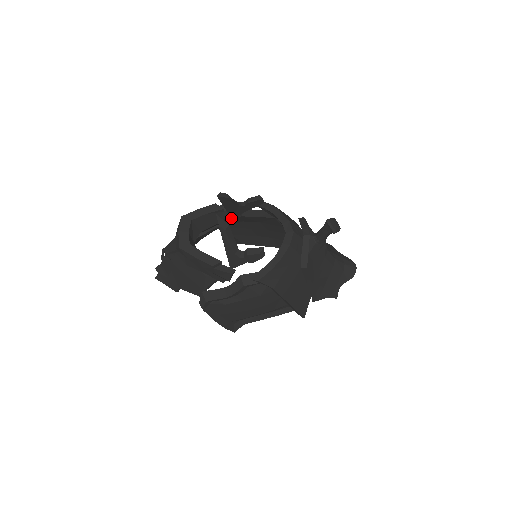
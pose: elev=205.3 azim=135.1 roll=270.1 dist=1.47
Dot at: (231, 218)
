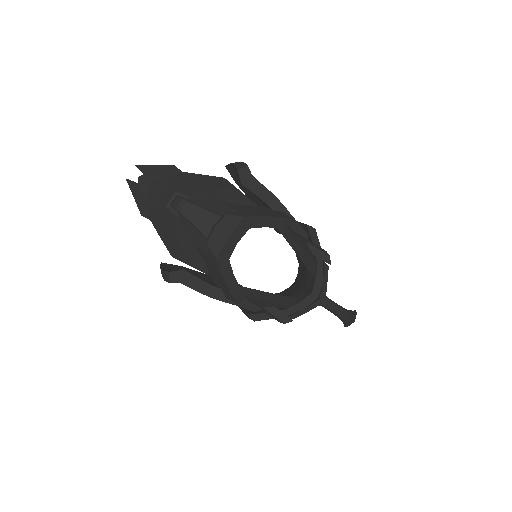
Dot at: occluded
